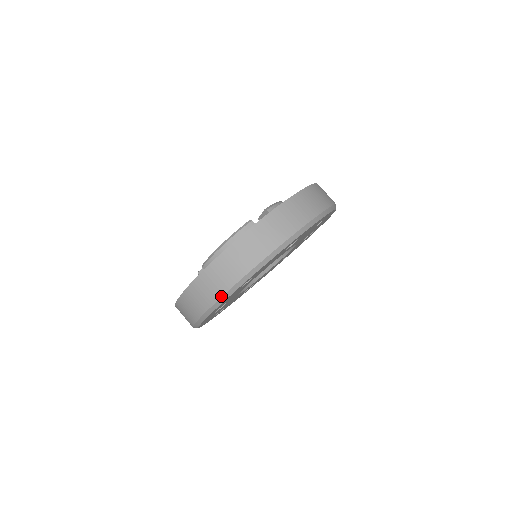
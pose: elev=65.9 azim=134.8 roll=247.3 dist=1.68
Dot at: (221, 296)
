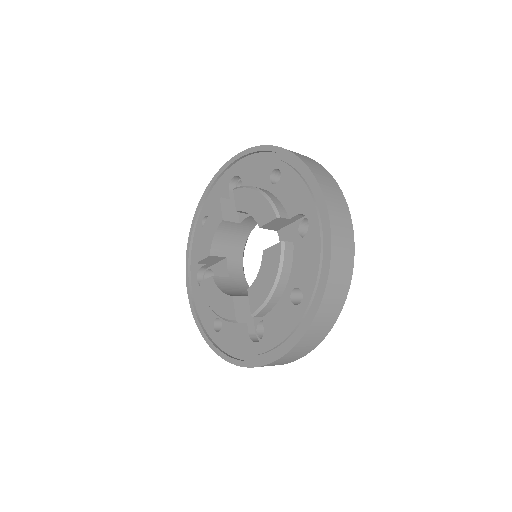
Dot at: occluded
